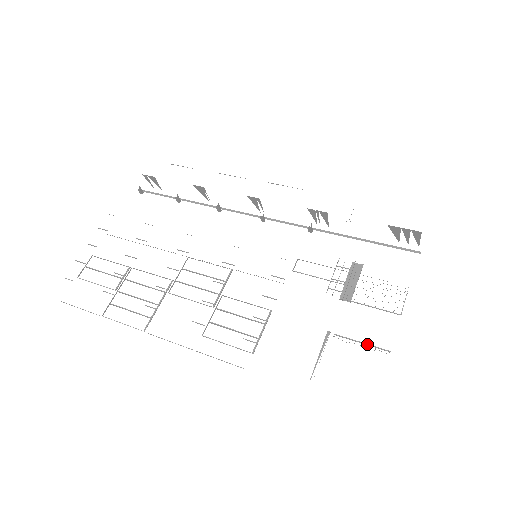
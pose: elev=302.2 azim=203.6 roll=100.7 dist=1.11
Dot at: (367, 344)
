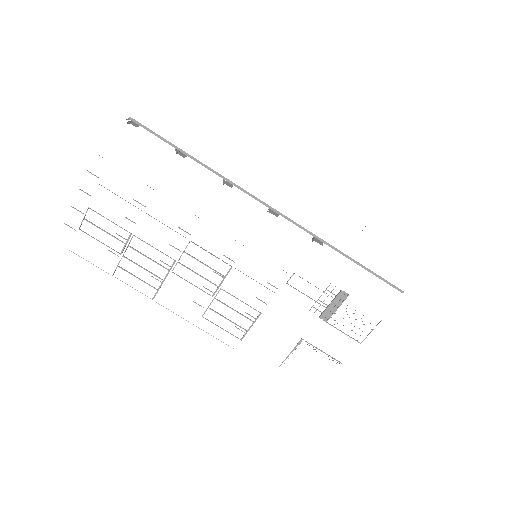
Dot at: occluded
